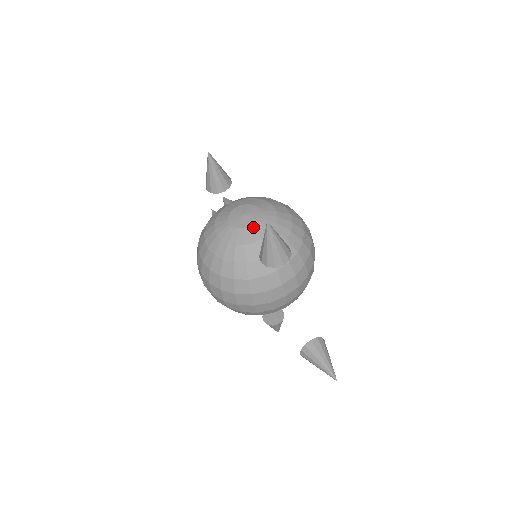
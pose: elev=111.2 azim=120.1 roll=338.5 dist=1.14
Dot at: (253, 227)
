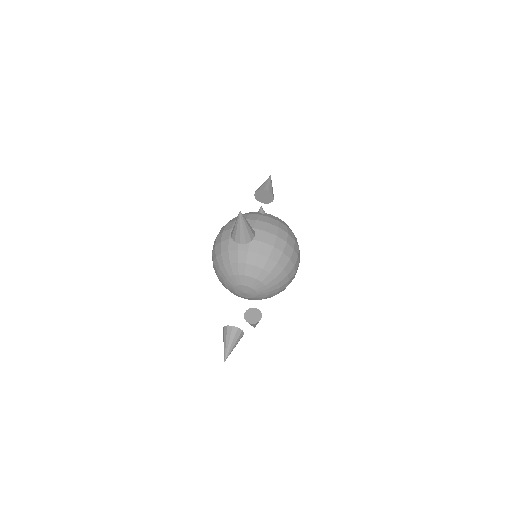
Dot at: occluded
